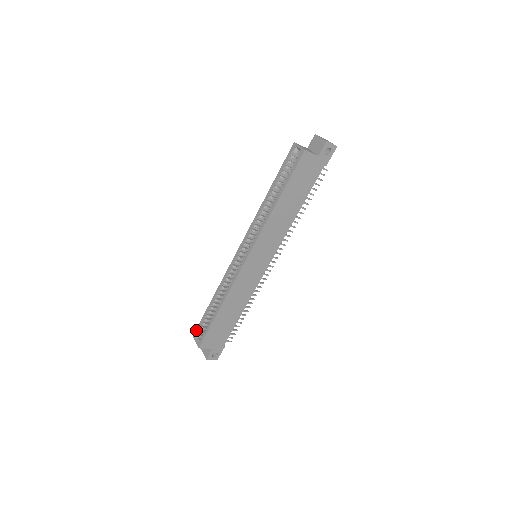
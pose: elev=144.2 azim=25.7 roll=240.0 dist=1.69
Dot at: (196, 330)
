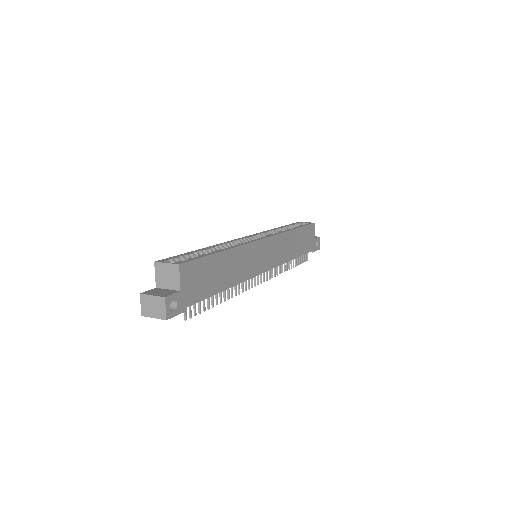
Dot at: (166, 258)
